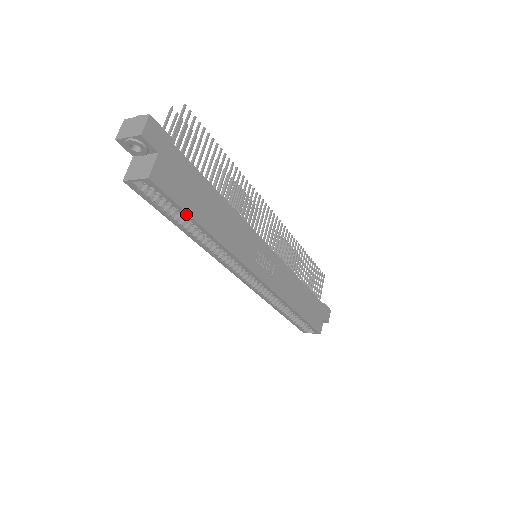
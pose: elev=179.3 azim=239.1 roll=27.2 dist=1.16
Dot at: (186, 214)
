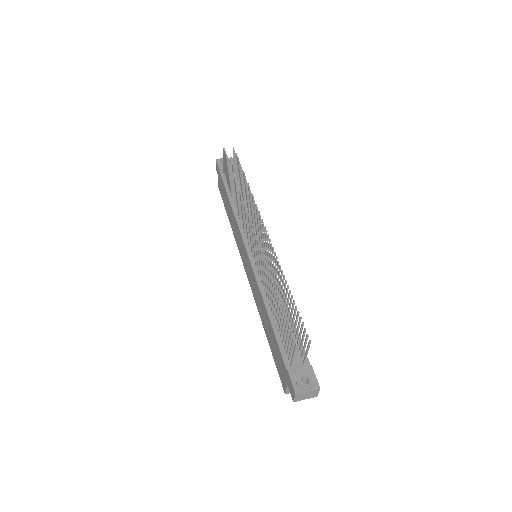
Dot at: occluded
